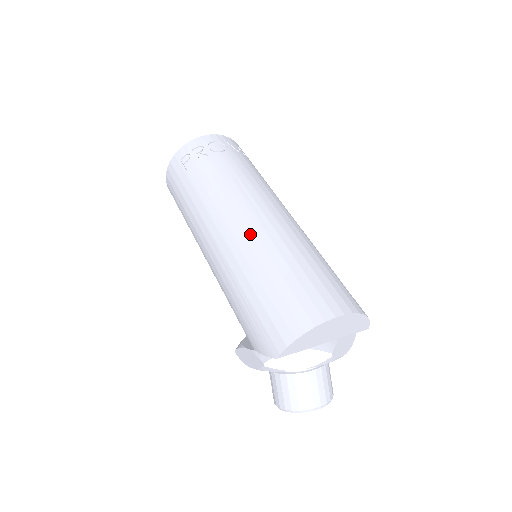
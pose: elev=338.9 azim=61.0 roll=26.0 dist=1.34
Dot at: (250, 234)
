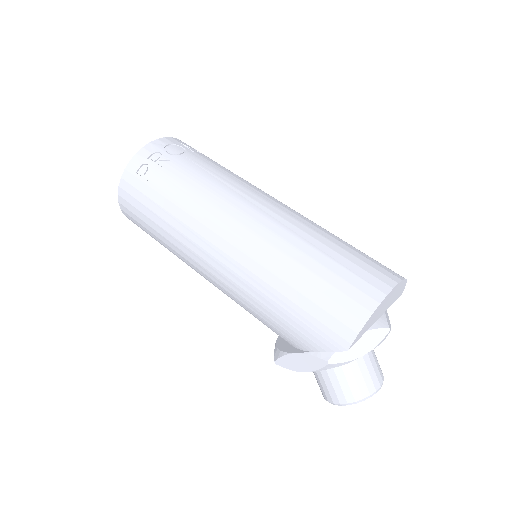
Dot at: (262, 230)
